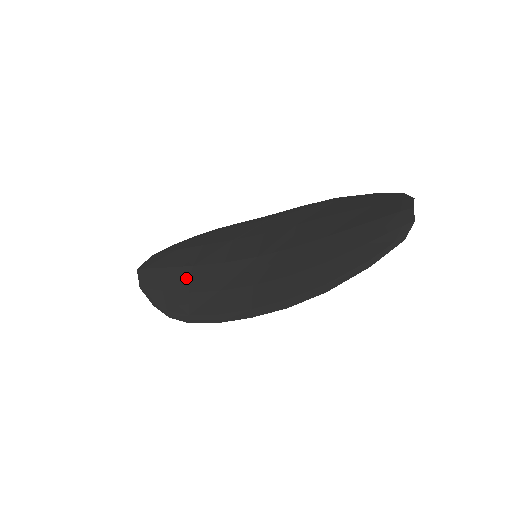
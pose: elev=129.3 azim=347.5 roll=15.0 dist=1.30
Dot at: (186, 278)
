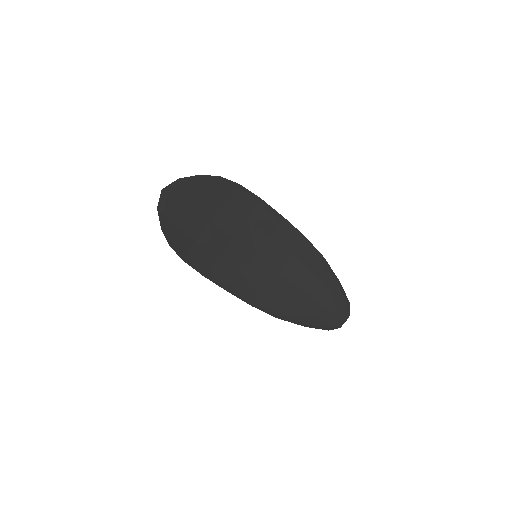
Dot at: (199, 229)
